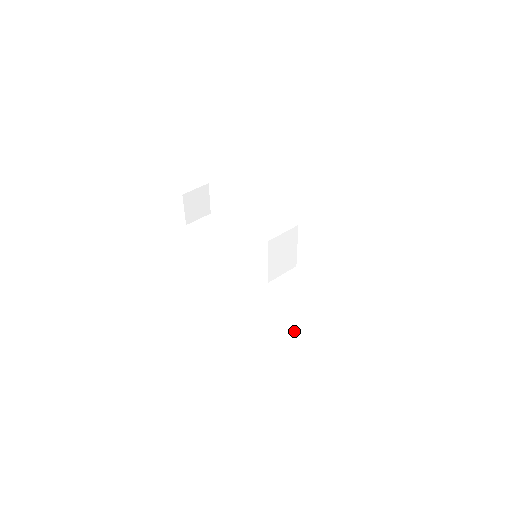
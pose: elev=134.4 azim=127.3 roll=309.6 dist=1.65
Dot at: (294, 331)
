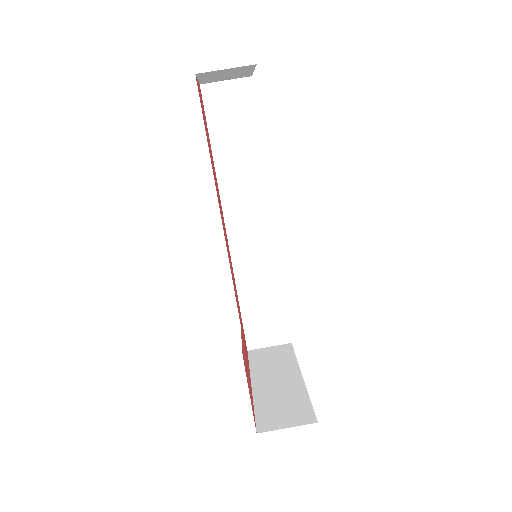
Dot at: (255, 341)
